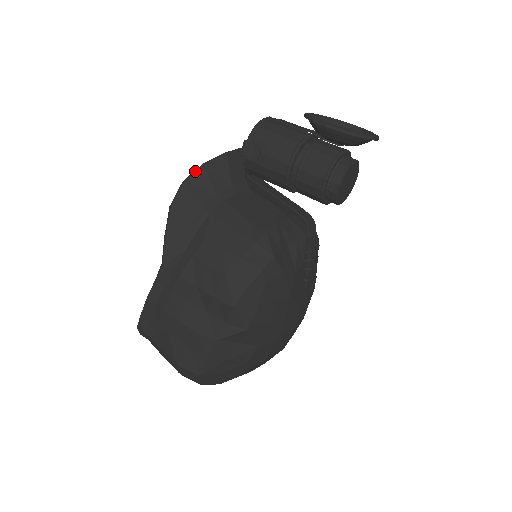
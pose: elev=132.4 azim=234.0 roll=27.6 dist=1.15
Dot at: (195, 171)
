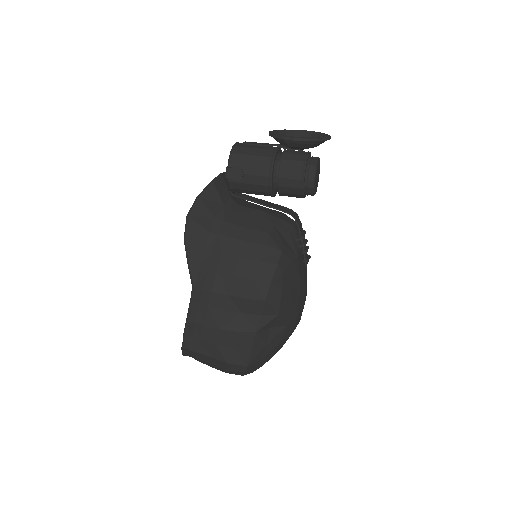
Dot at: (194, 204)
